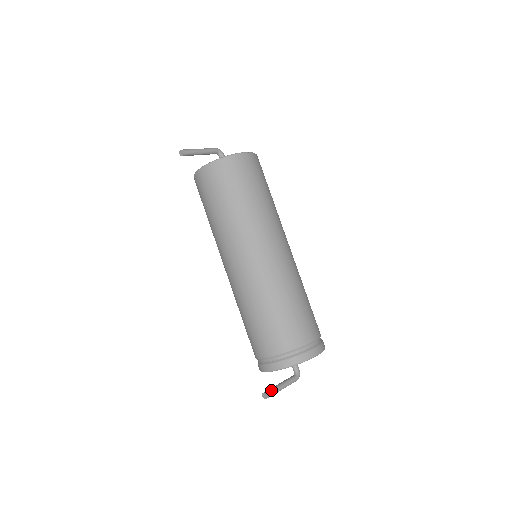
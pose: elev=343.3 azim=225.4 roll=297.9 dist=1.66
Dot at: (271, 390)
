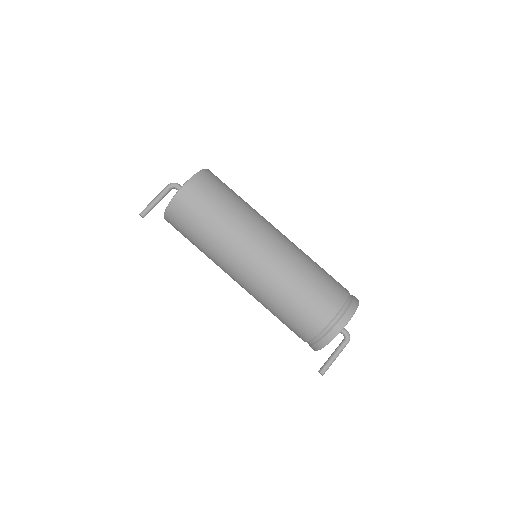
Dot at: (324, 366)
